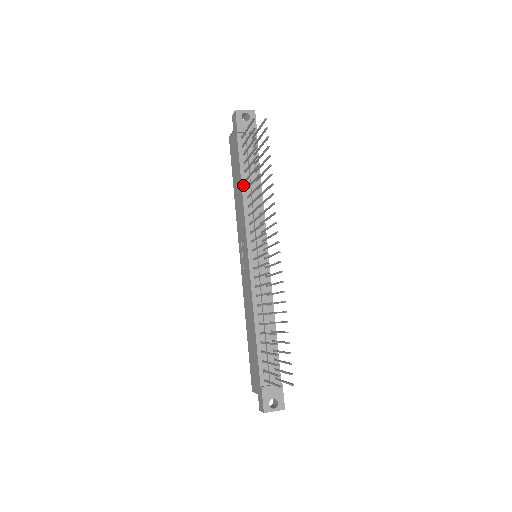
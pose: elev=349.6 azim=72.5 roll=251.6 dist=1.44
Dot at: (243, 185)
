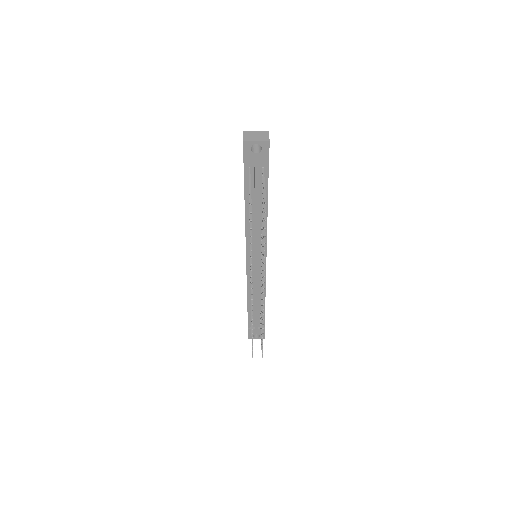
Dot at: (246, 212)
